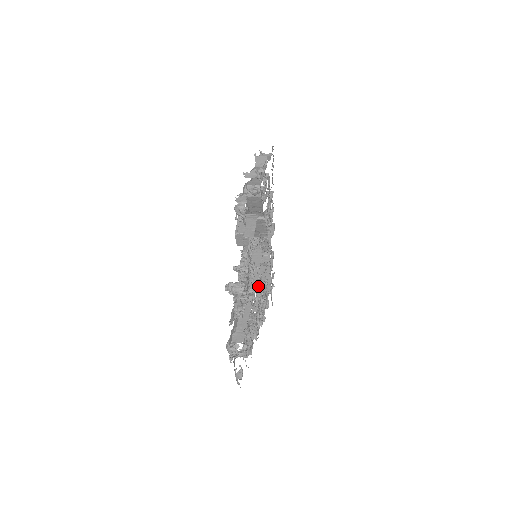
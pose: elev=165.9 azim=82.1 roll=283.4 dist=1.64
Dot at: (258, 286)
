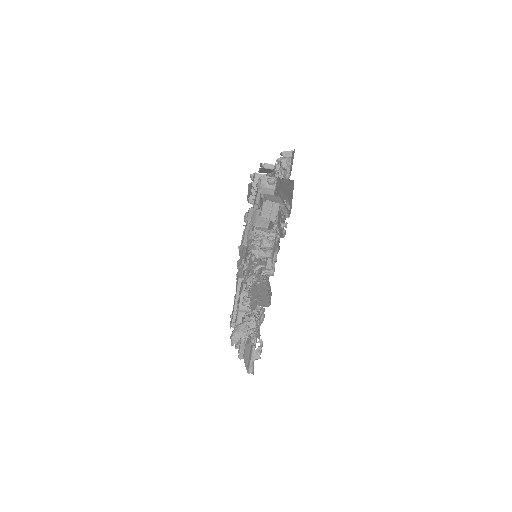
Dot at: occluded
